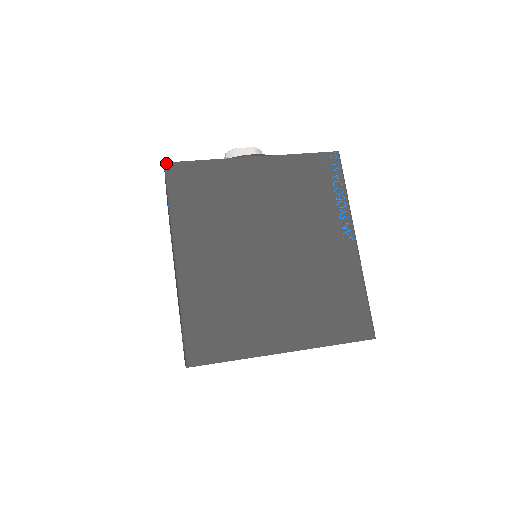
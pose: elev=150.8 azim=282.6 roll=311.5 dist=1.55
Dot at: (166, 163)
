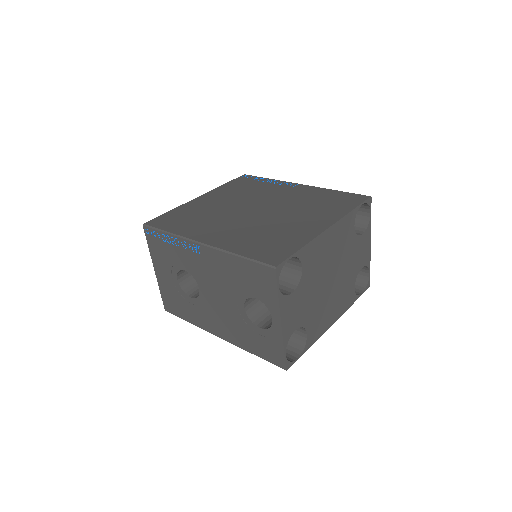
Dot at: (144, 224)
